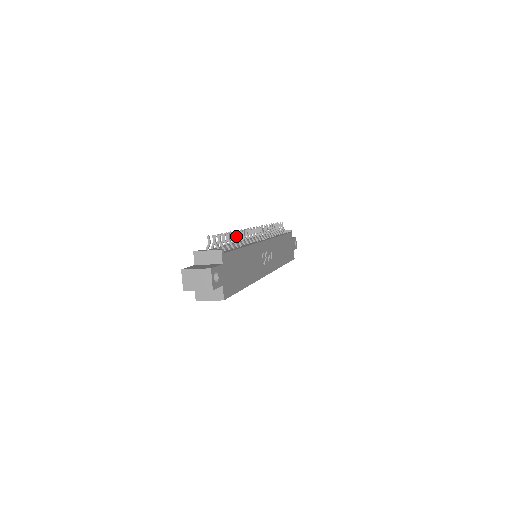
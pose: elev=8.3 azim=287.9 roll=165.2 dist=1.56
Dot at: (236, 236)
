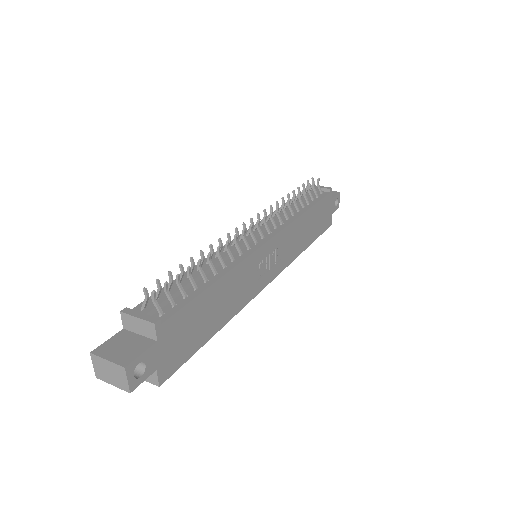
Dot at: (208, 259)
